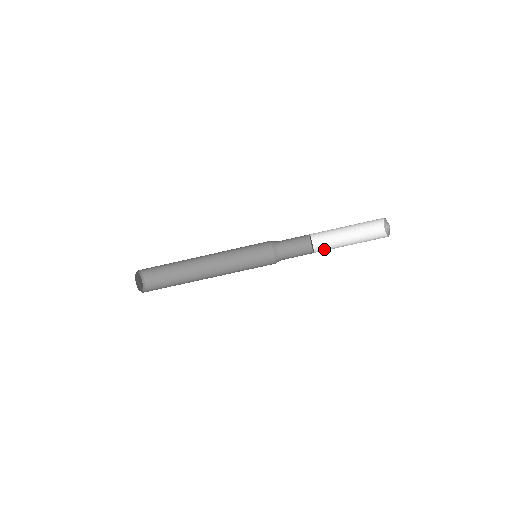
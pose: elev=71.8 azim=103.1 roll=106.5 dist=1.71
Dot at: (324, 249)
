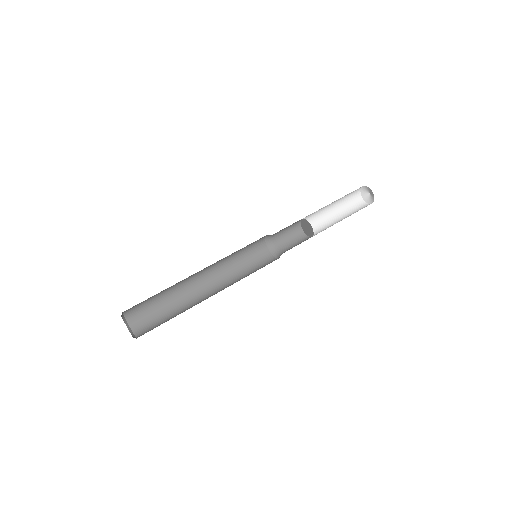
Dot at: occluded
